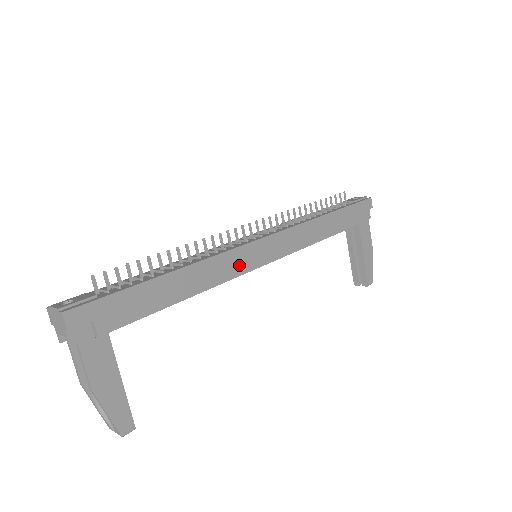
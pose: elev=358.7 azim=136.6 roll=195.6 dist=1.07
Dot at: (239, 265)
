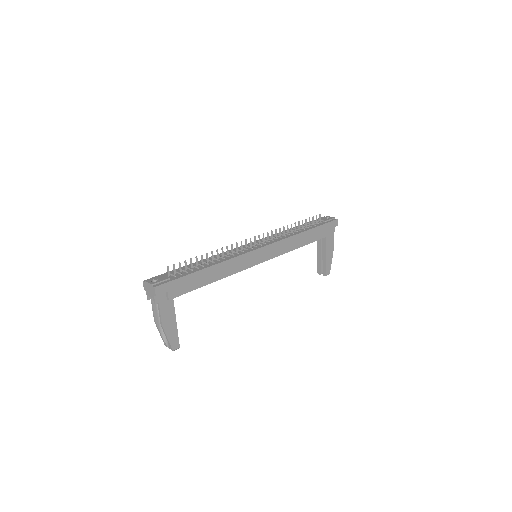
Dot at: (245, 263)
